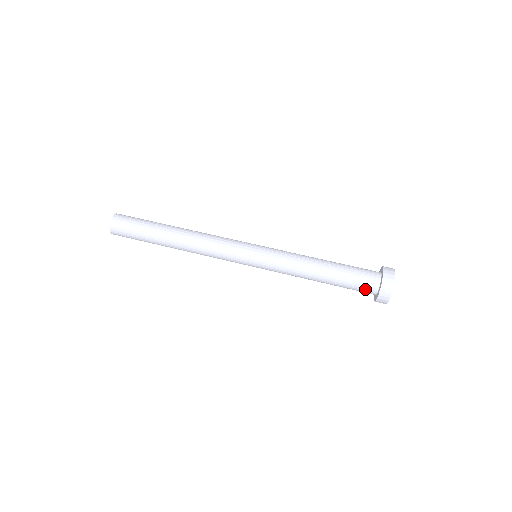
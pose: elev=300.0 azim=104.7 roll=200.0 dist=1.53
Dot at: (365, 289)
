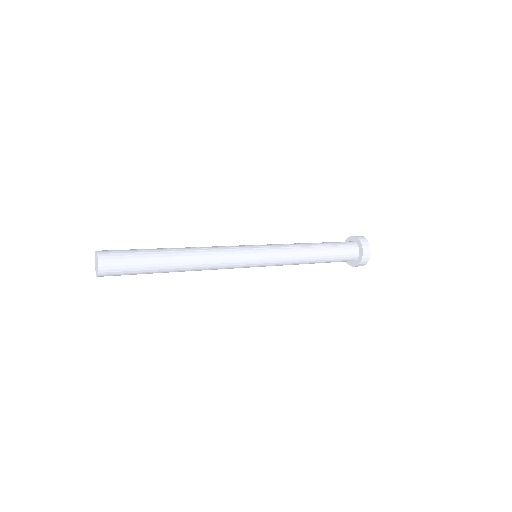
Dot at: (349, 257)
